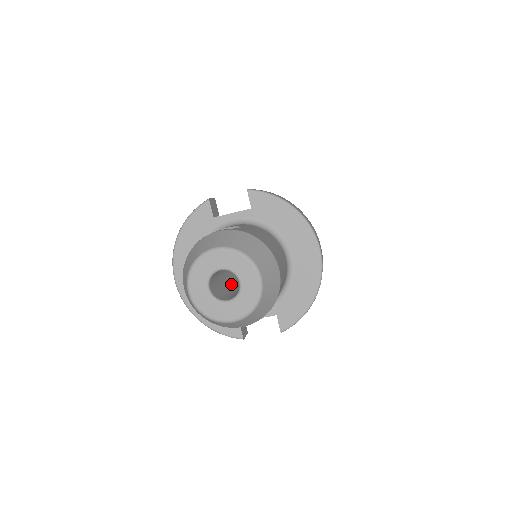
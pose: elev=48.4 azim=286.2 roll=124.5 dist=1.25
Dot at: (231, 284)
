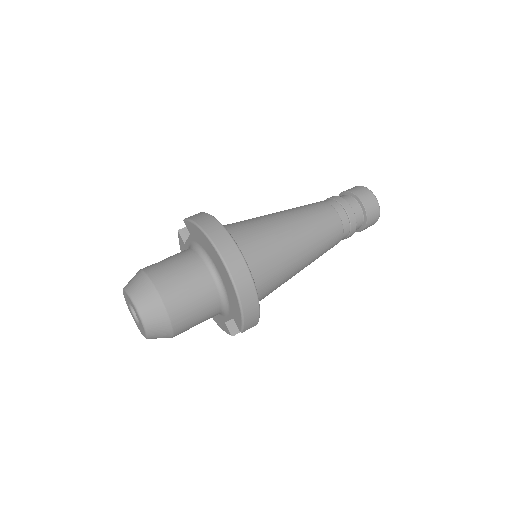
Dot at: occluded
